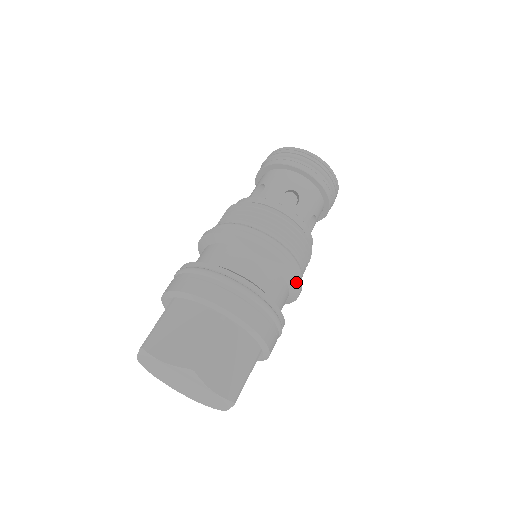
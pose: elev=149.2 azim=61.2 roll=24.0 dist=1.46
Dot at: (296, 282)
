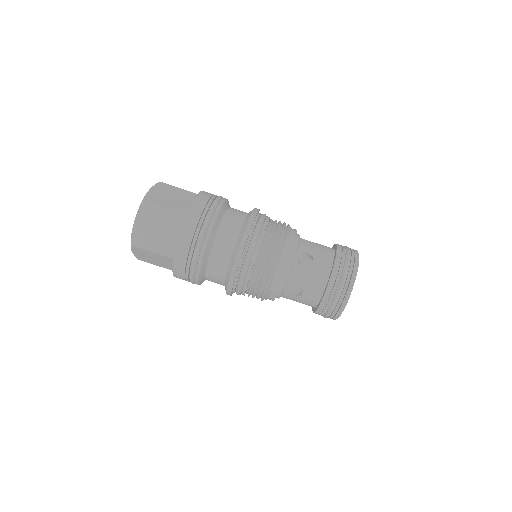
Dot at: (245, 228)
